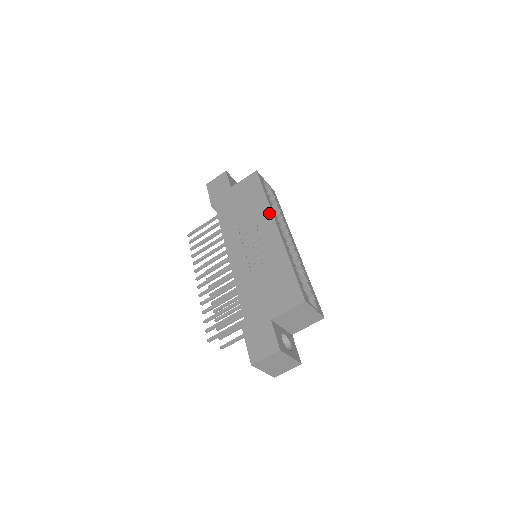
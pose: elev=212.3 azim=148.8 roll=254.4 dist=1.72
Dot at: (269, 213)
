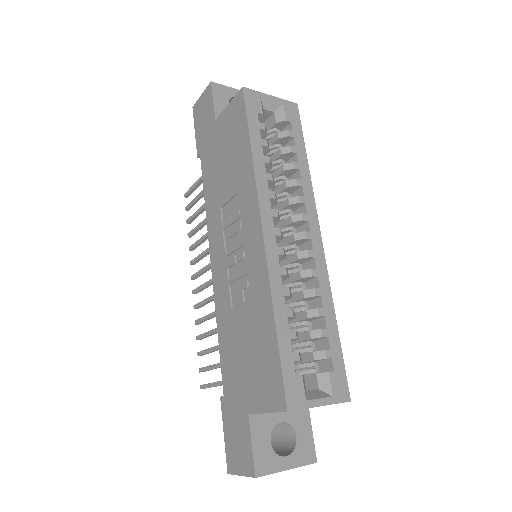
Dot at: (253, 194)
